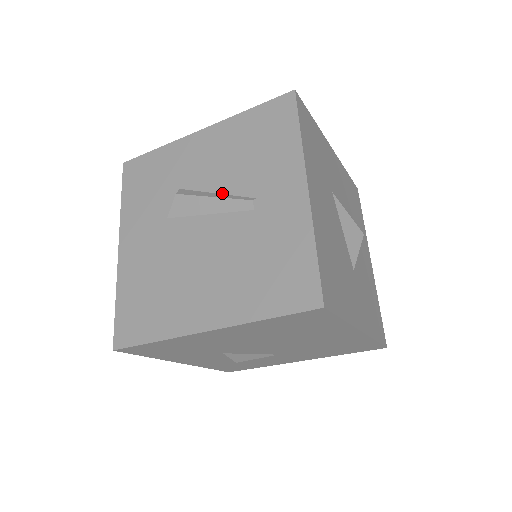
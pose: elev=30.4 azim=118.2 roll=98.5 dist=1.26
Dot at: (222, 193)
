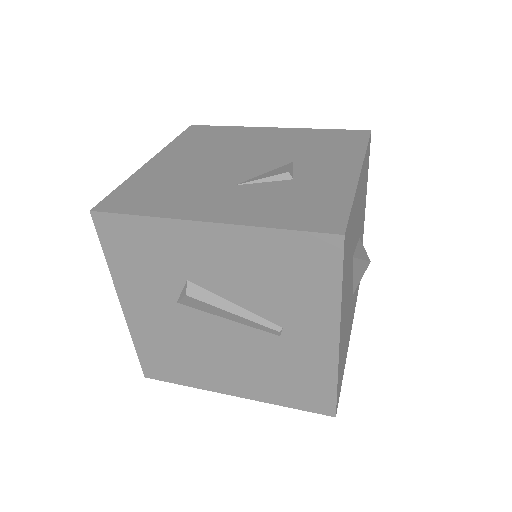
Dot at: (243, 307)
